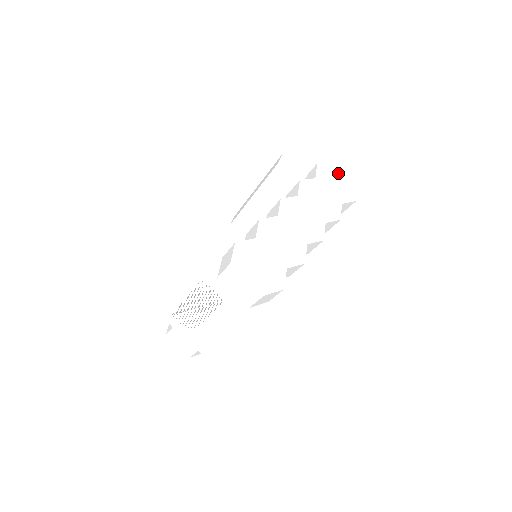
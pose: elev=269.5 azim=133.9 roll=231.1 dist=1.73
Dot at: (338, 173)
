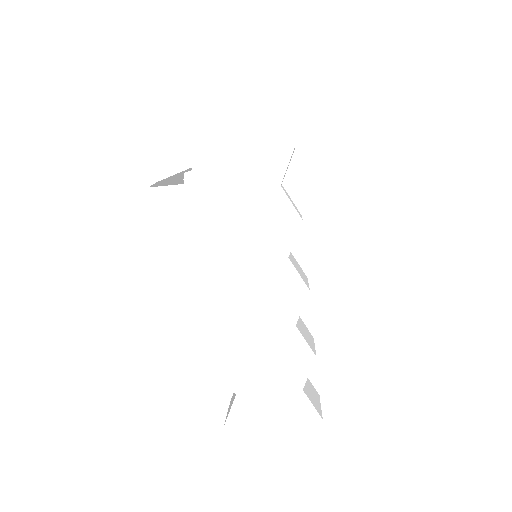
Dot at: (226, 128)
